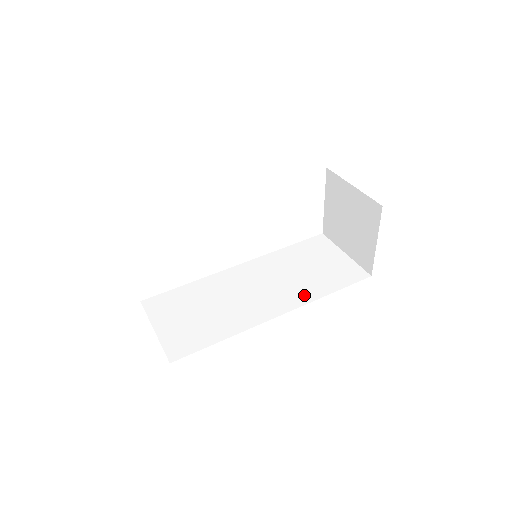
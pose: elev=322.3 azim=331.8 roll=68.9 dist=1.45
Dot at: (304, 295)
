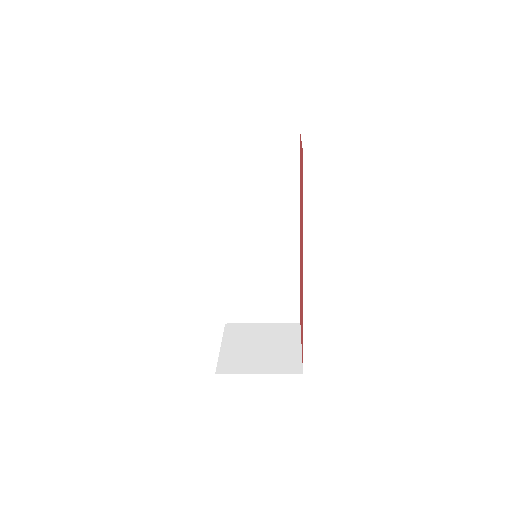
Dot at: occluded
